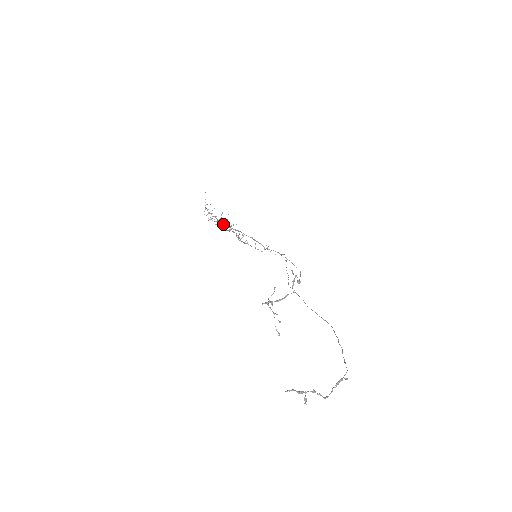
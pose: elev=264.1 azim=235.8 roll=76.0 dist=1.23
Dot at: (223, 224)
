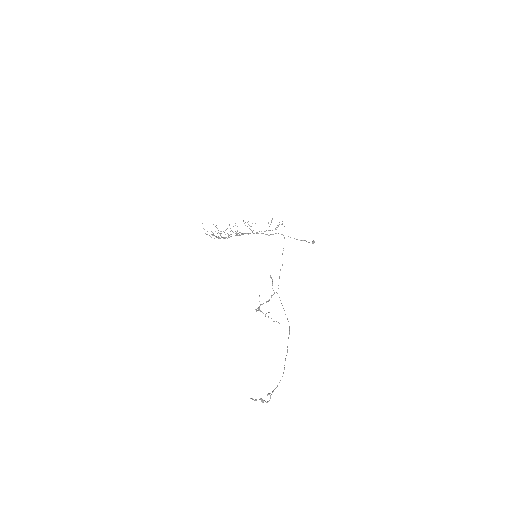
Dot at: occluded
